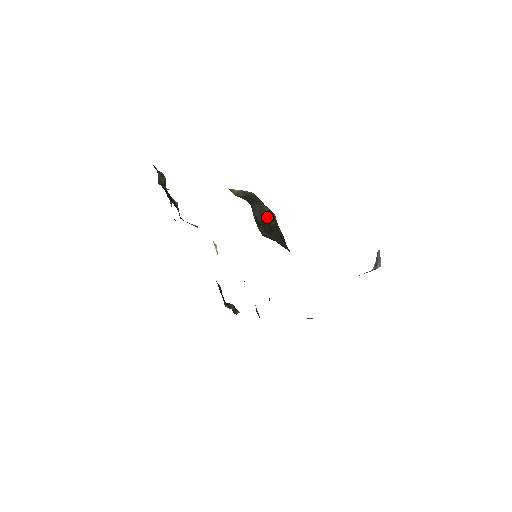
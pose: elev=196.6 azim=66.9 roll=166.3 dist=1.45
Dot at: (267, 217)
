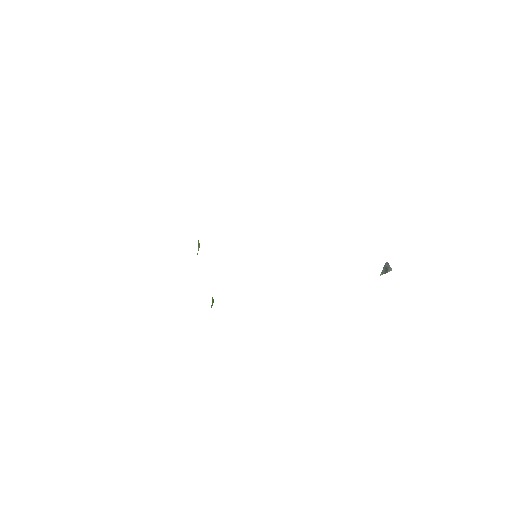
Dot at: occluded
